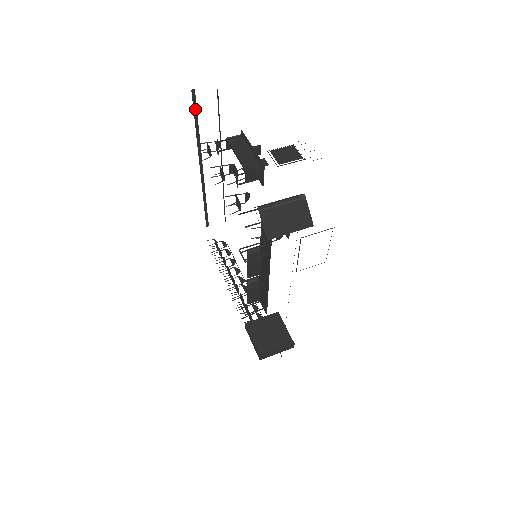
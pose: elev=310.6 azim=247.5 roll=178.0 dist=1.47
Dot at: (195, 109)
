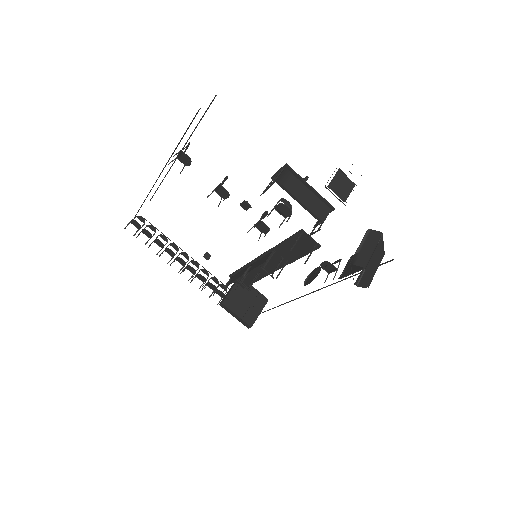
Dot at: (189, 126)
